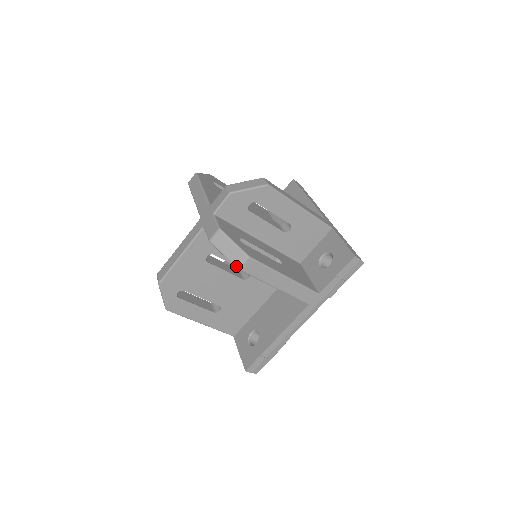
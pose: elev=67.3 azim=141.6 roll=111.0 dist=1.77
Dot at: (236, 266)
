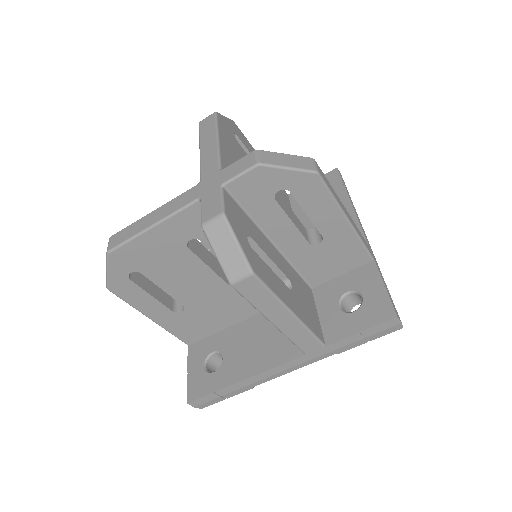
Dot at: (228, 279)
